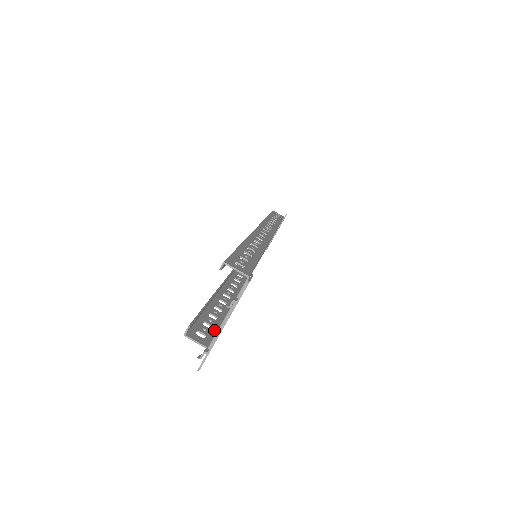
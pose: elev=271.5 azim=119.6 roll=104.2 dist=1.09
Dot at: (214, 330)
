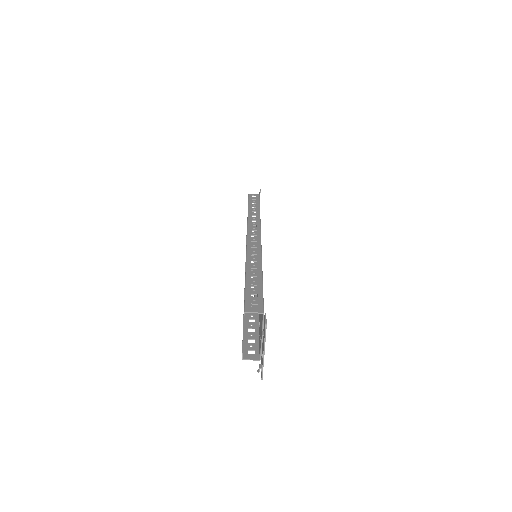
Dot at: (257, 342)
